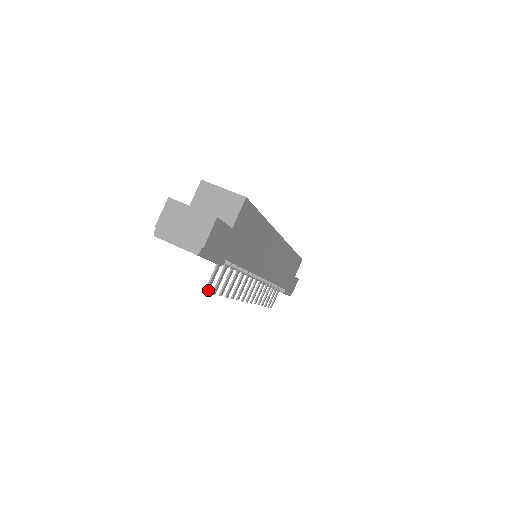
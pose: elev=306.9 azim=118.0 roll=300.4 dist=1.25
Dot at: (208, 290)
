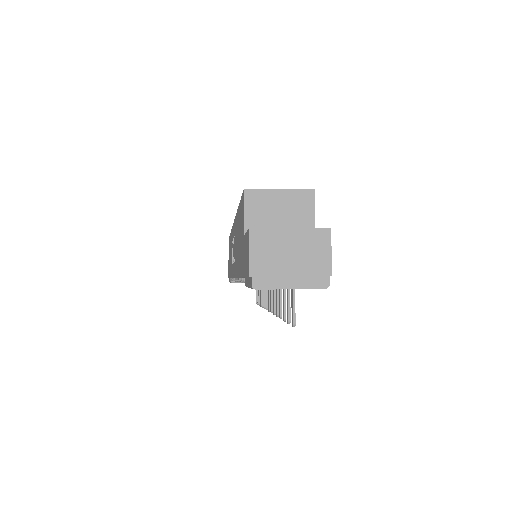
Dot at: (294, 323)
